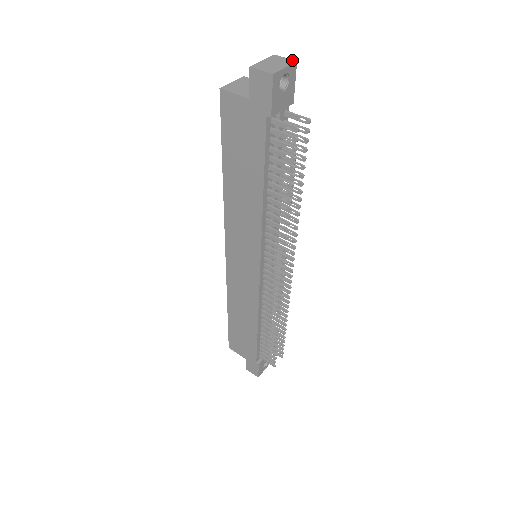
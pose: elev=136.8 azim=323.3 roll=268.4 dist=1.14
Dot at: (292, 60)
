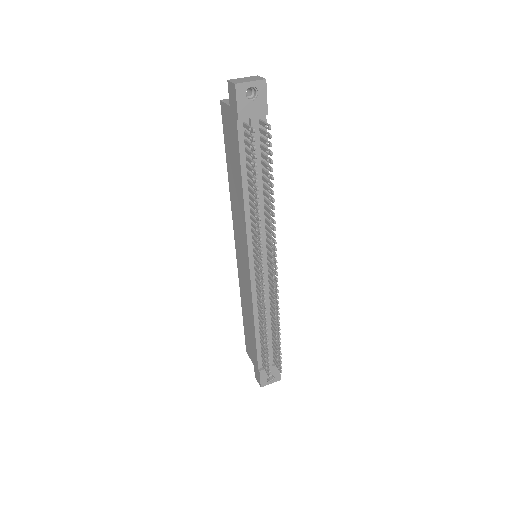
Dot at: (263, 78)
